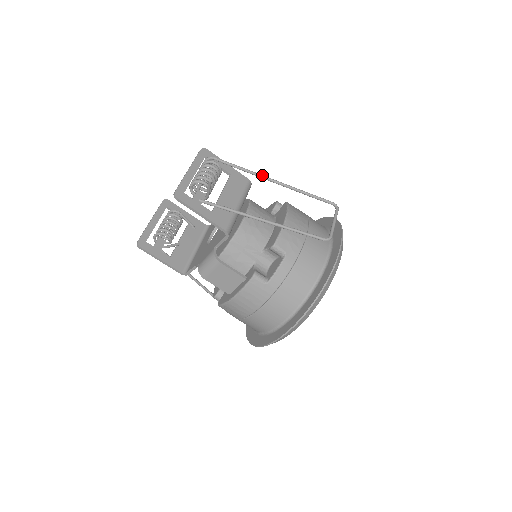
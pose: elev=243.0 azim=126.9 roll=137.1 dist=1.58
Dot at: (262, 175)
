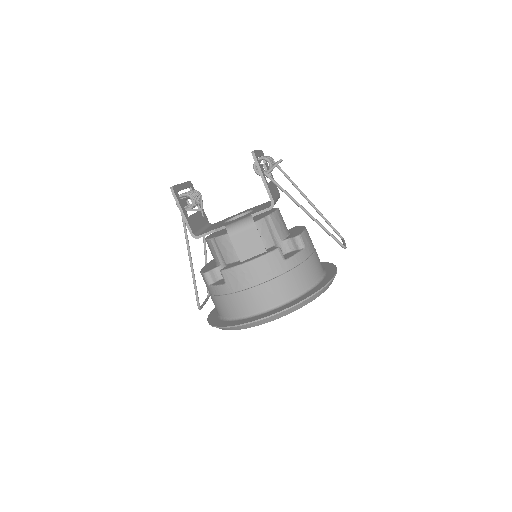
Dot at: occluded
